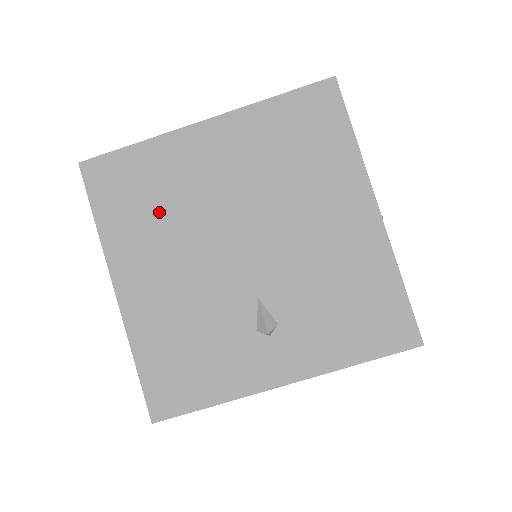
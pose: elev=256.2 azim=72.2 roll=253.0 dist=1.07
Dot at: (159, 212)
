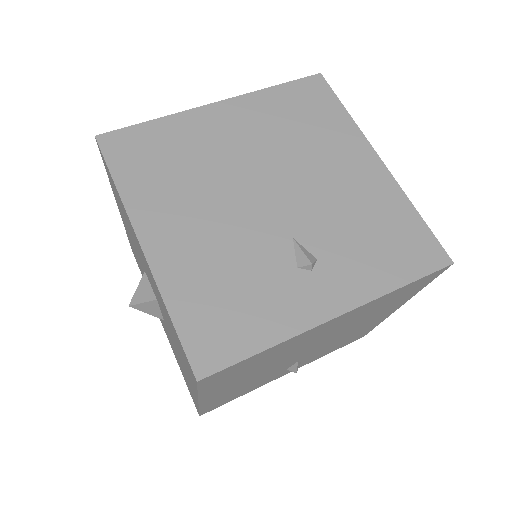
Dot at: occluded
